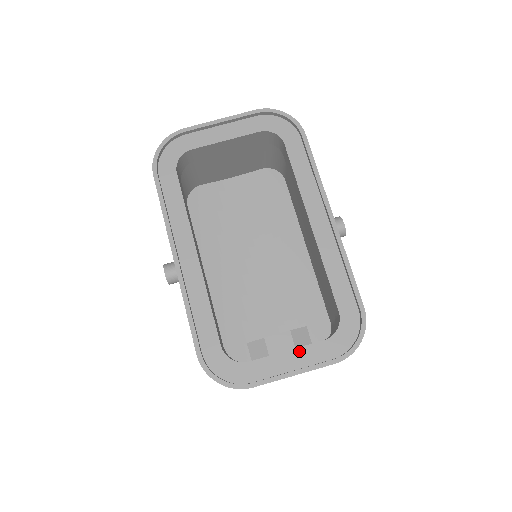
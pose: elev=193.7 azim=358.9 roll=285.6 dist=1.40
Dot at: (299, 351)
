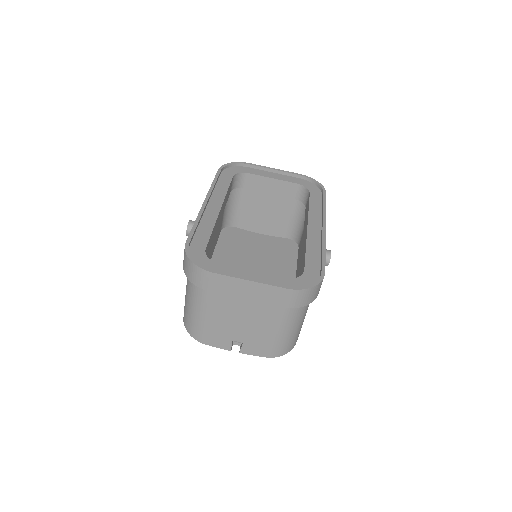
Dot at: (262, 275)
